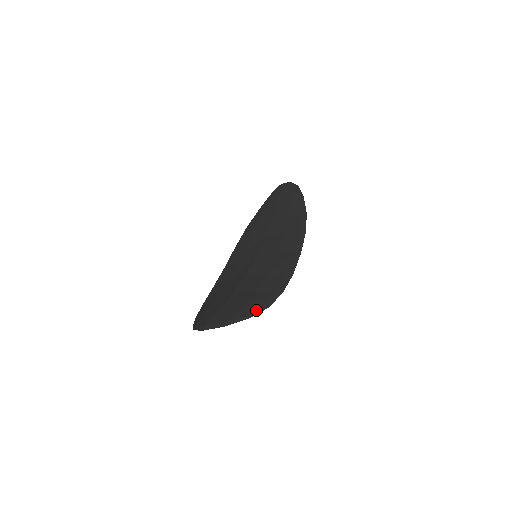
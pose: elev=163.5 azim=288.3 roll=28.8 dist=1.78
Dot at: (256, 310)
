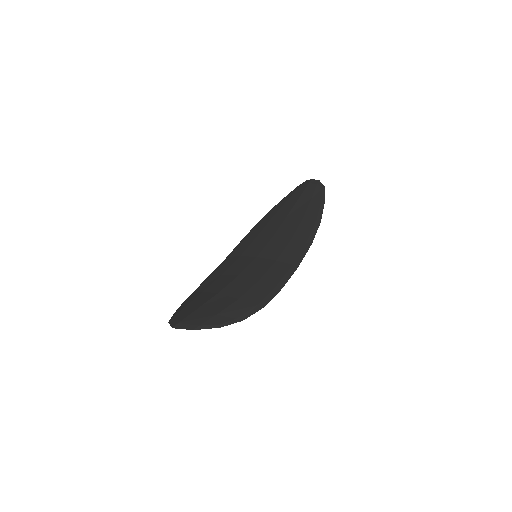
Dot at: (230, 320)
